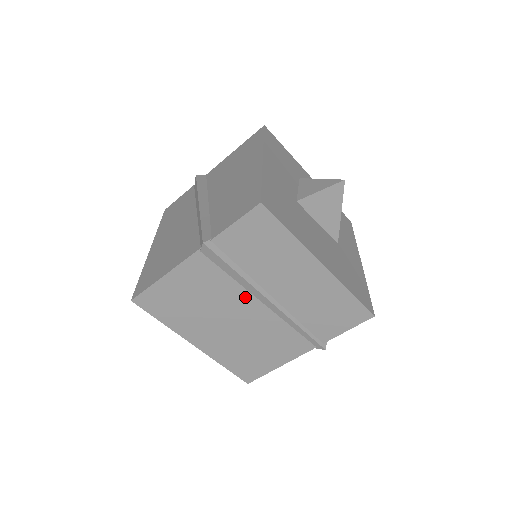
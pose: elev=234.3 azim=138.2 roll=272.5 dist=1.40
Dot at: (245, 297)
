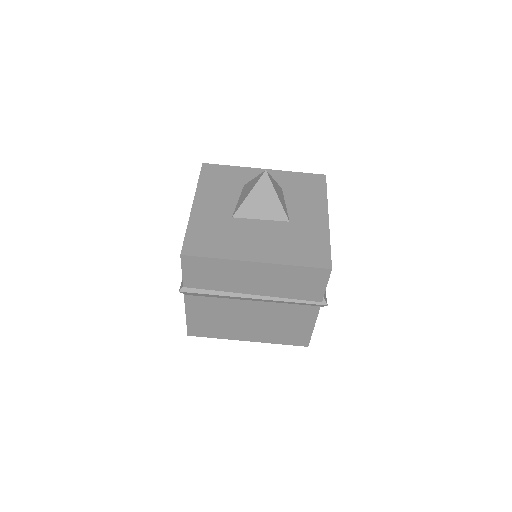
Dot at: (239, 303)
